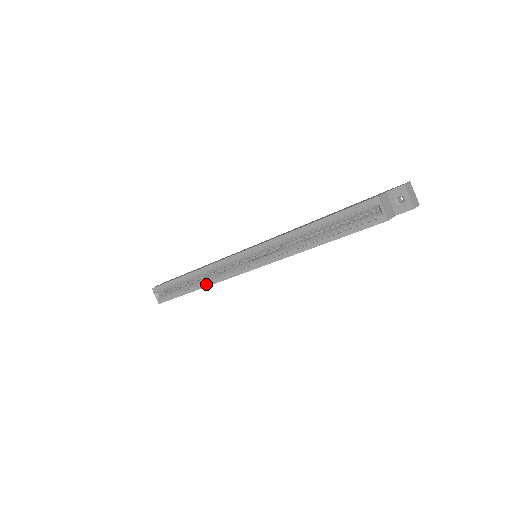
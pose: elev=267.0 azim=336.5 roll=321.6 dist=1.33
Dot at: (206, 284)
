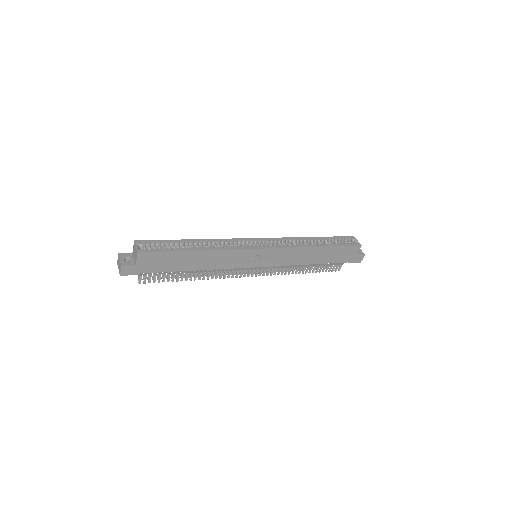
Dot at: (215, 248)
